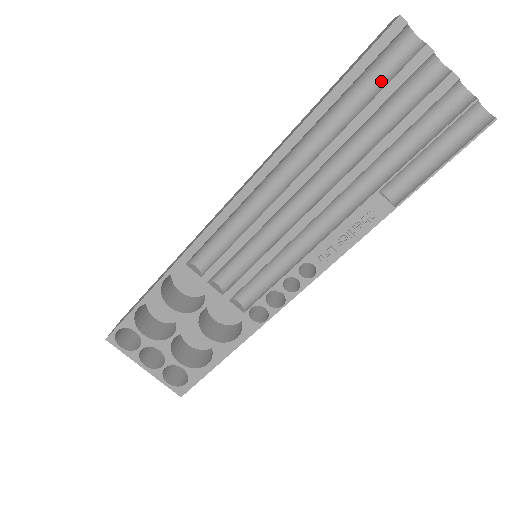
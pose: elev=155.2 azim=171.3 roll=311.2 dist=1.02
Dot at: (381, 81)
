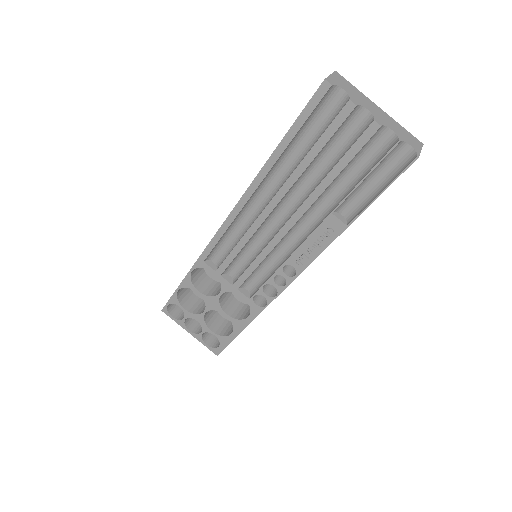
Dot at: (322, 128)
